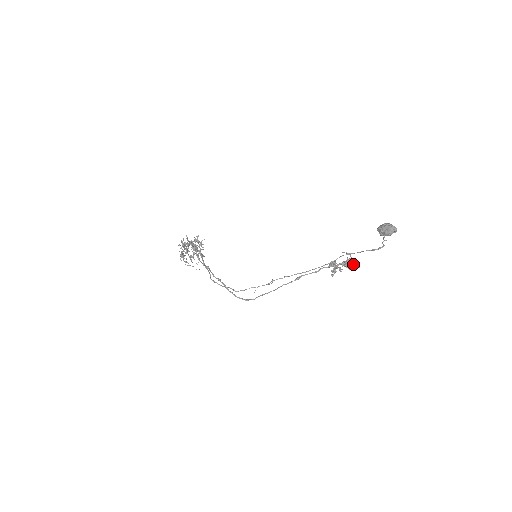
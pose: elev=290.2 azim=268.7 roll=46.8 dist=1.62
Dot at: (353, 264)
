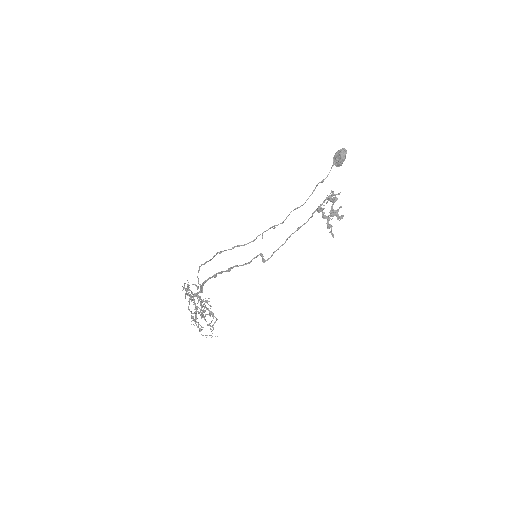
Dot at: (335, 195)
